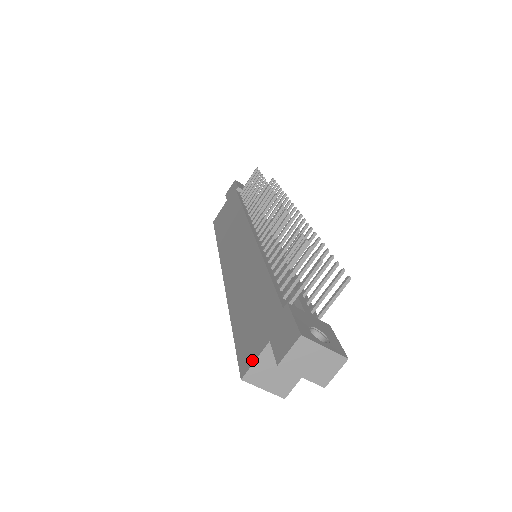
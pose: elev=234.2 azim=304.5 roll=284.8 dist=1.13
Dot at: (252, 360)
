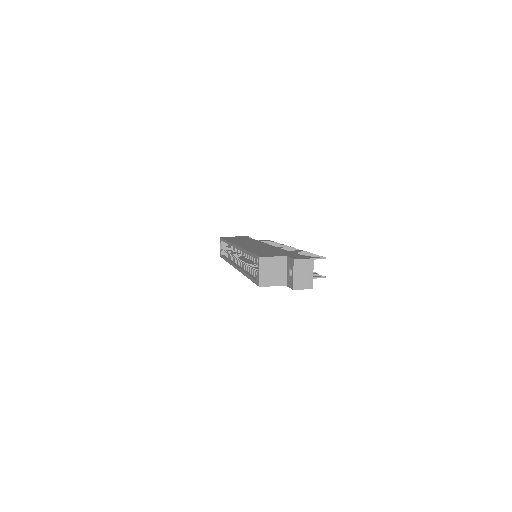
Dot at: (271, 256)
